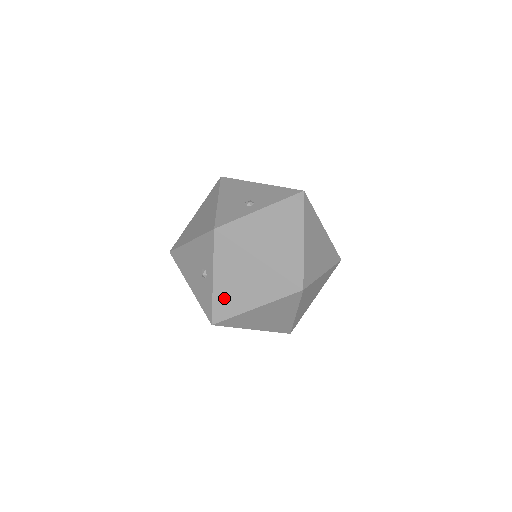
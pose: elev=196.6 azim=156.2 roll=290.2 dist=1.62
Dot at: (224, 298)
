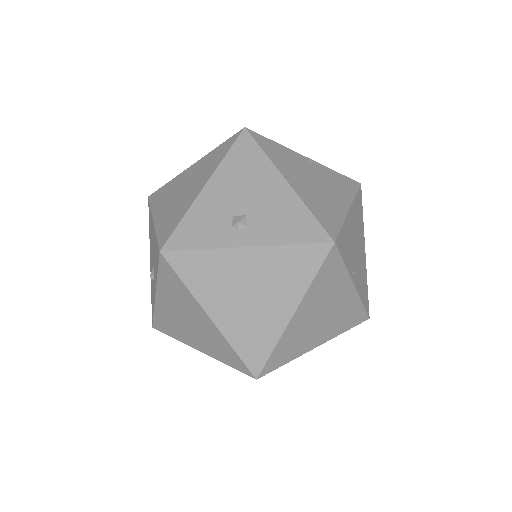
Dot at: (166, 318)
